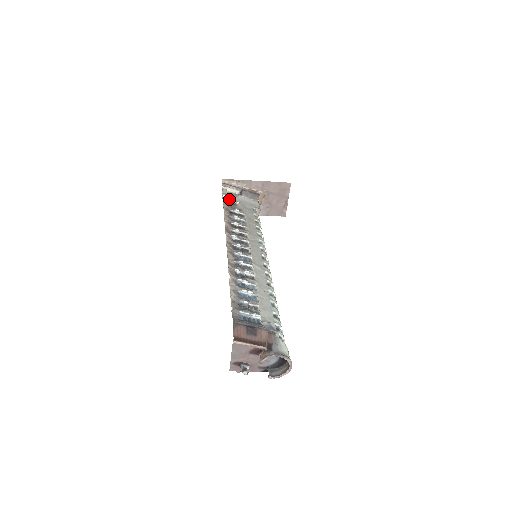
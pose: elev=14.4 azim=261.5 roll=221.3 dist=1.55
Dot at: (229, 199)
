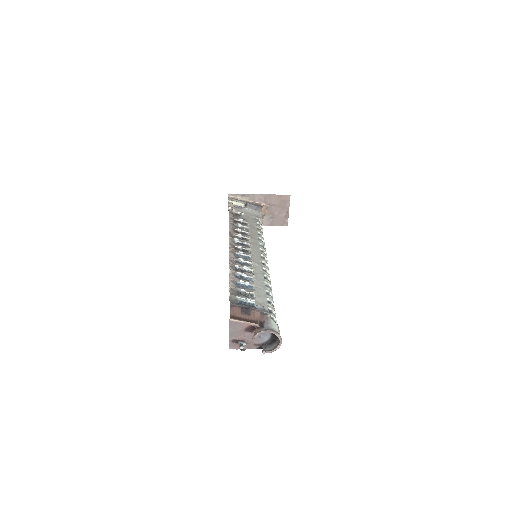
Dot at: (234, 211)
